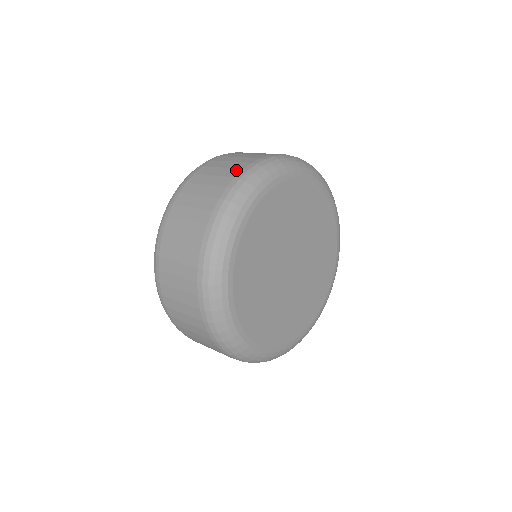
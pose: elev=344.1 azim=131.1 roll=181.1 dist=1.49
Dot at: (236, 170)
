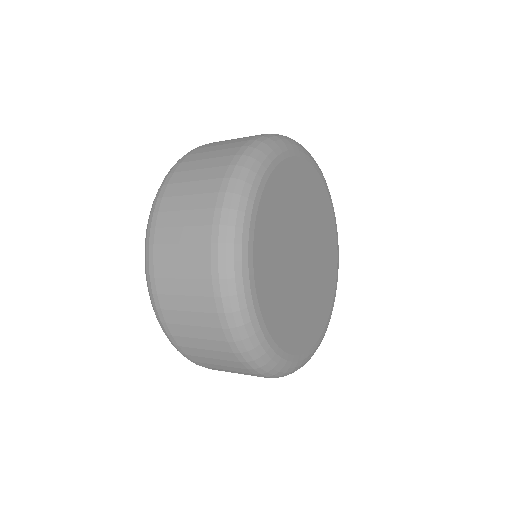
Dot at: occluded
